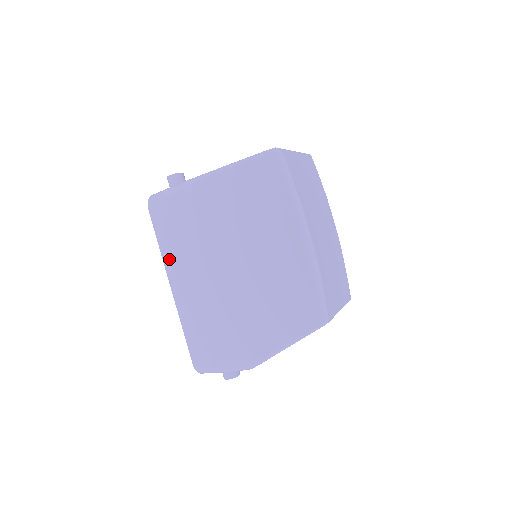
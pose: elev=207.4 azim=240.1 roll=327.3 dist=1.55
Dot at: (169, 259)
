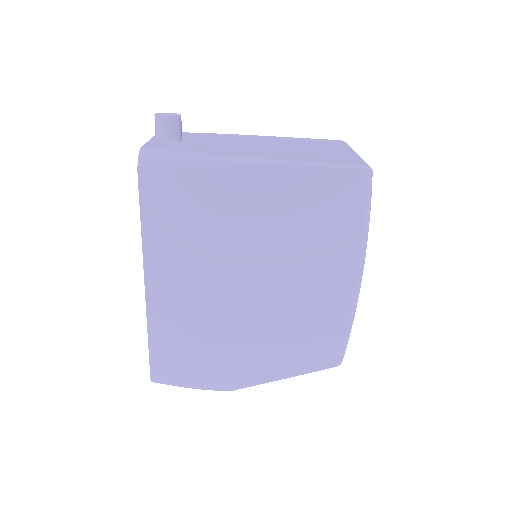
Dot at: (154, 252)
